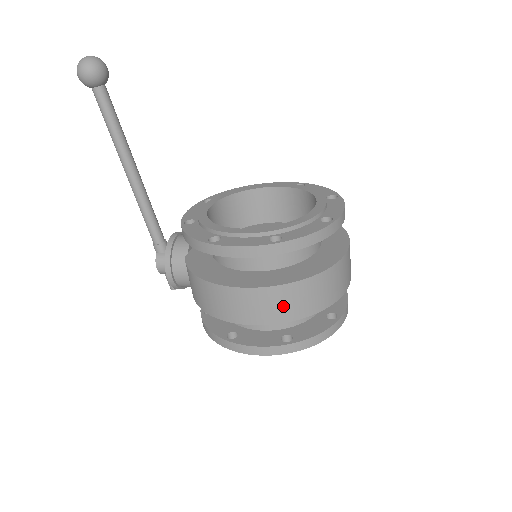
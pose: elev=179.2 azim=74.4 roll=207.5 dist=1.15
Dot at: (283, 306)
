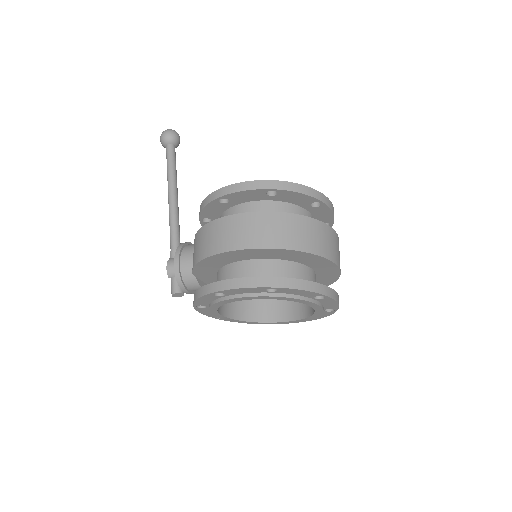
Dot at: (271, 232)
